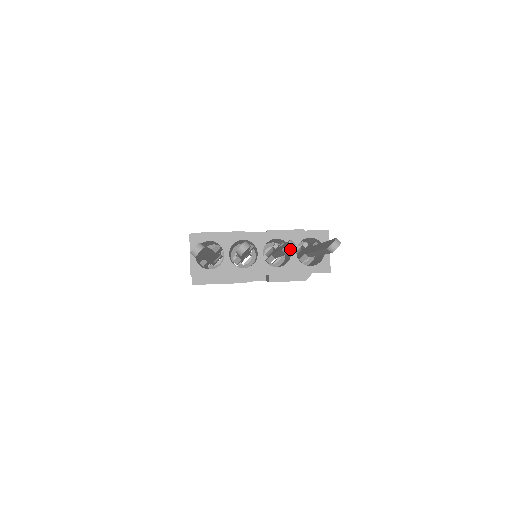
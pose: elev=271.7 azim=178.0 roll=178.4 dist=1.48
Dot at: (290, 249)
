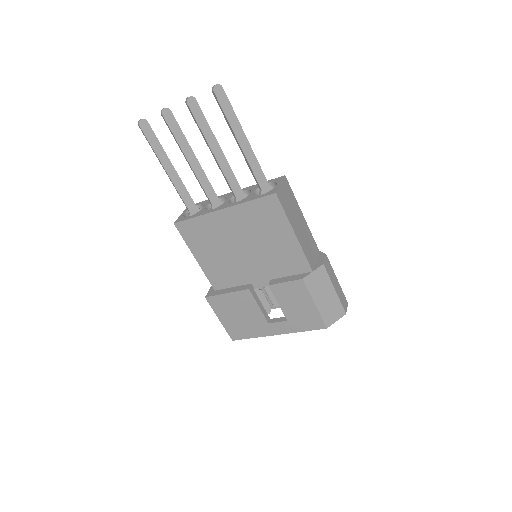
Dot at: (188, 98)
